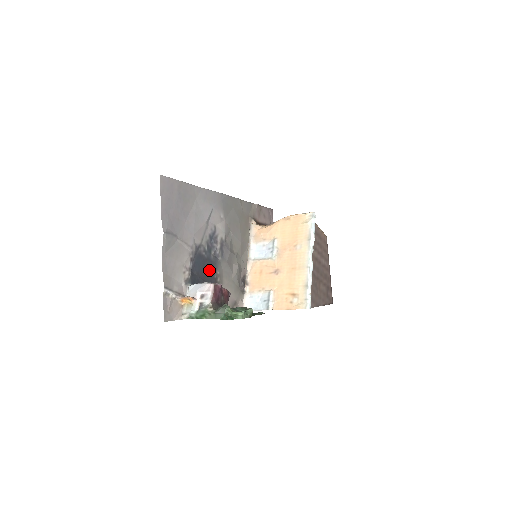
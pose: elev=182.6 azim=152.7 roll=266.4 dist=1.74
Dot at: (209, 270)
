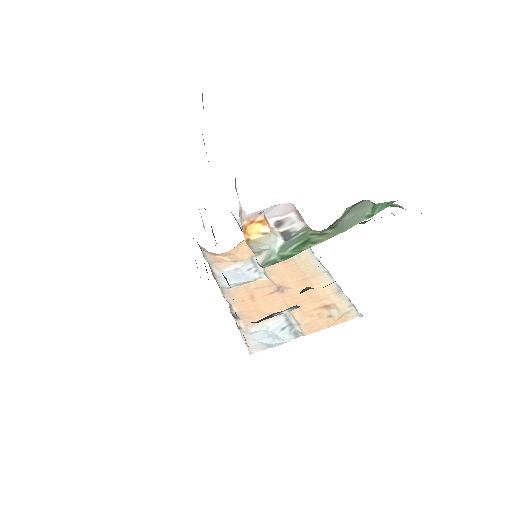
Dot at: occluded
